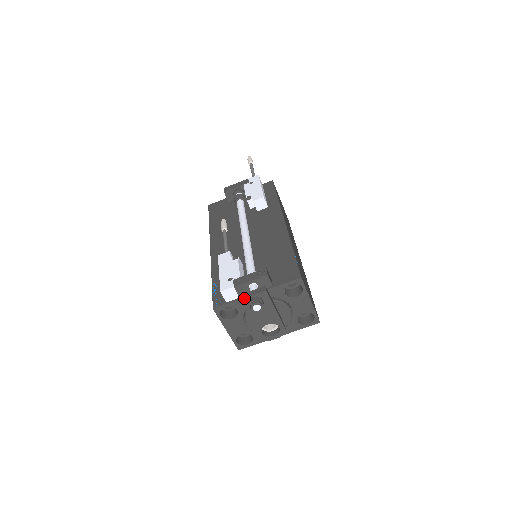
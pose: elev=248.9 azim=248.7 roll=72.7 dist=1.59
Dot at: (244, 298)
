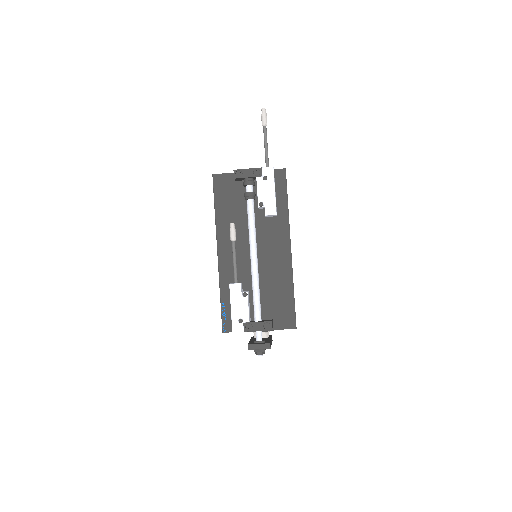
Dot at: (252, 349)
